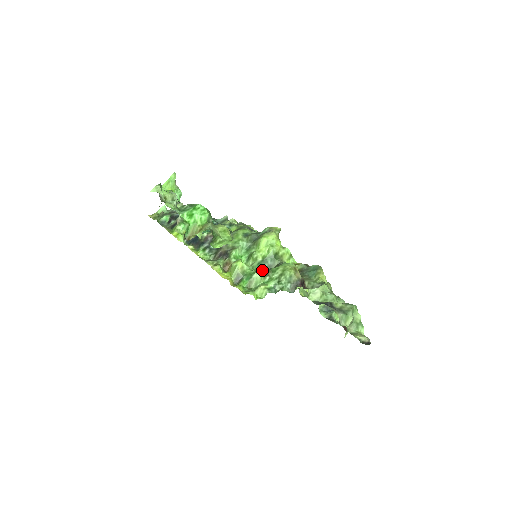
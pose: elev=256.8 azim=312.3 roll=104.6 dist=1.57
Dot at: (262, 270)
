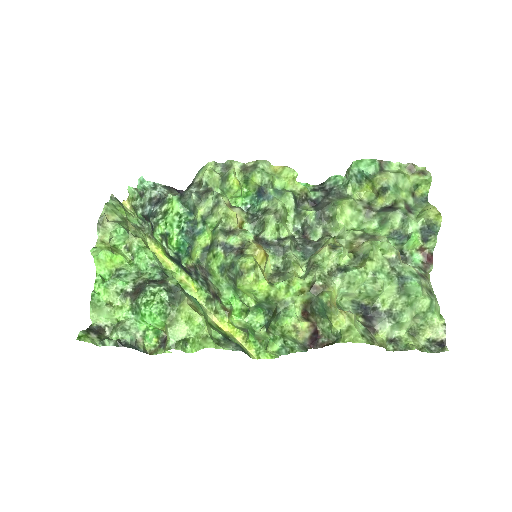
Dot at: (264, 311)
